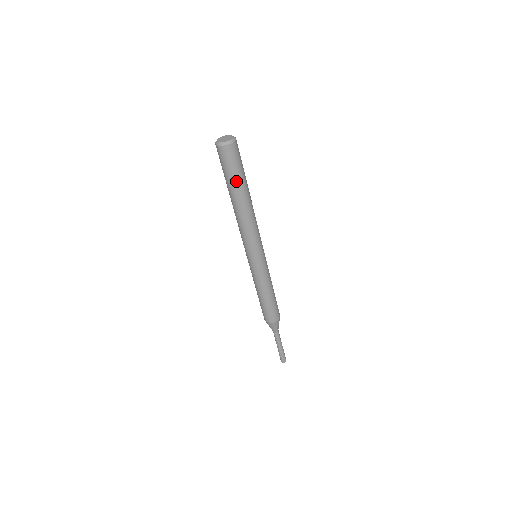
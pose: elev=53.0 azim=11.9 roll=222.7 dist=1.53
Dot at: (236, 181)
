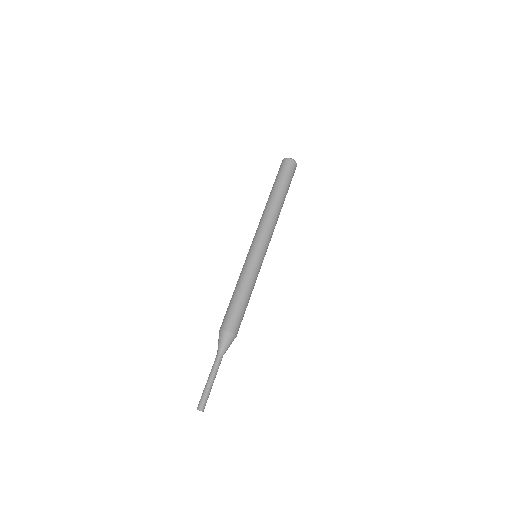
Dot at: (276, 182)
